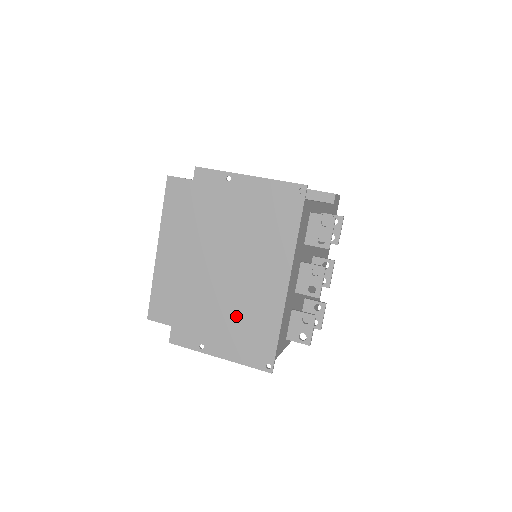
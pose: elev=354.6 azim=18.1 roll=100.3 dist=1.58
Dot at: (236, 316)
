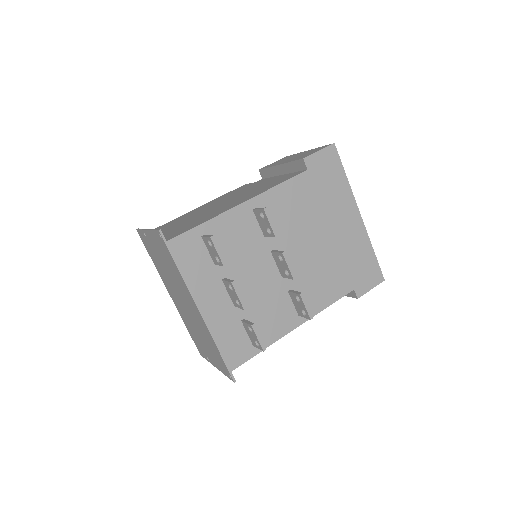
Dot at: (202, 337)
